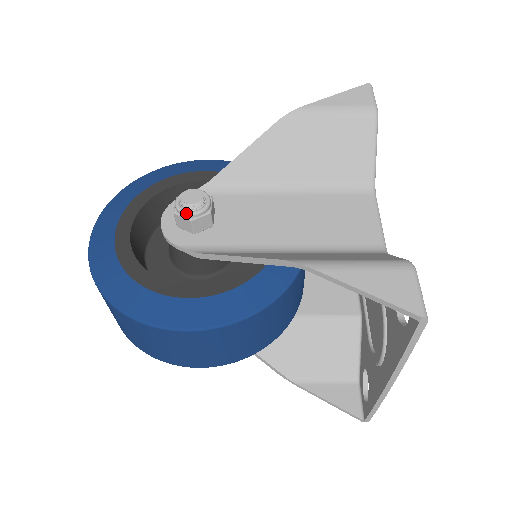
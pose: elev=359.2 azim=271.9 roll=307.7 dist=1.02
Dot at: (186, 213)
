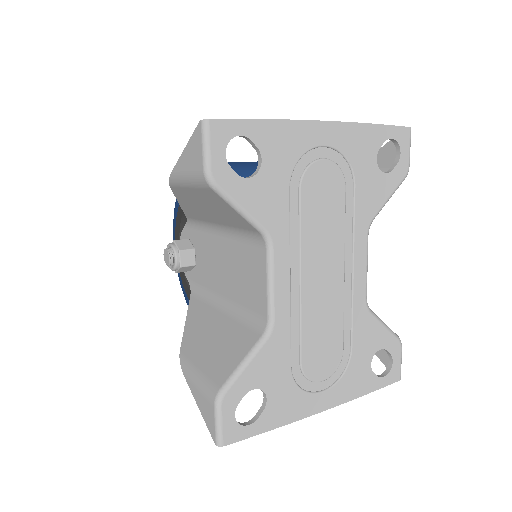
Dot at: occluded
